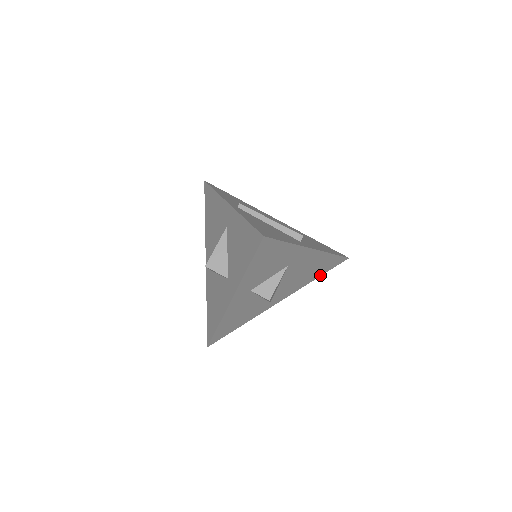
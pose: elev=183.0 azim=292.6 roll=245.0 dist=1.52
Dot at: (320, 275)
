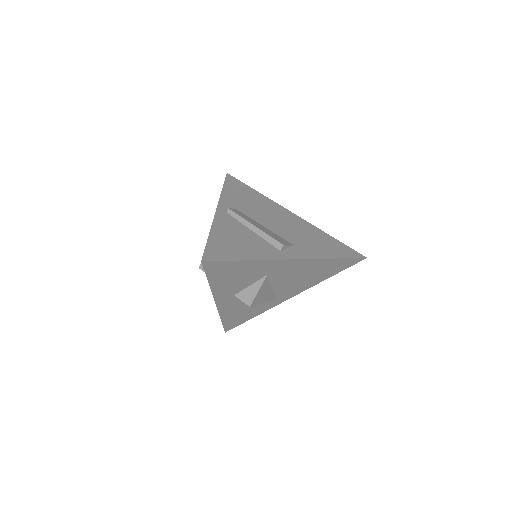
Dot at: (333, 274)
